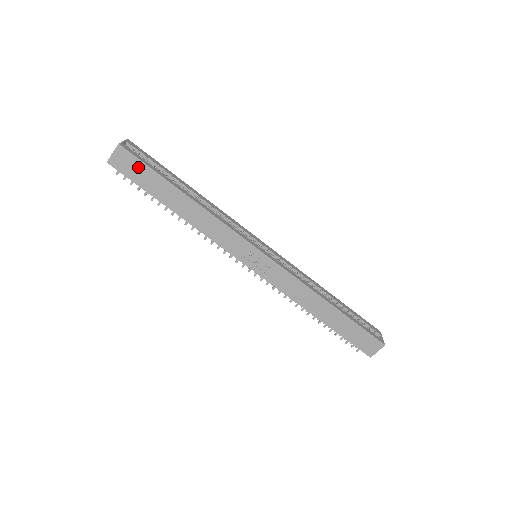
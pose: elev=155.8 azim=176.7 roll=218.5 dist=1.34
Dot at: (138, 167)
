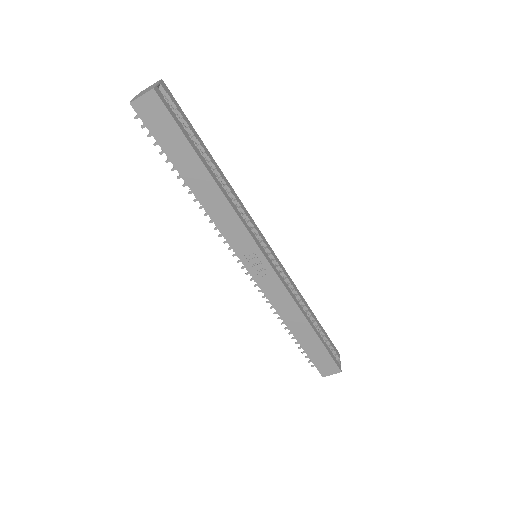
Dot at: (167, 124)
